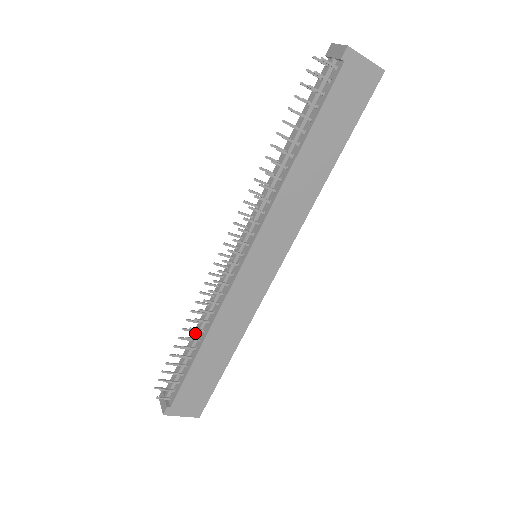
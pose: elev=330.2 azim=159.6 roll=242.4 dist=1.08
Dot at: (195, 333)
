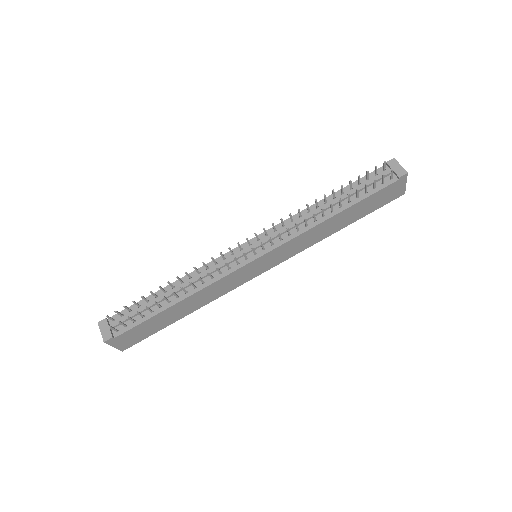
Dot at: (175, 289)
